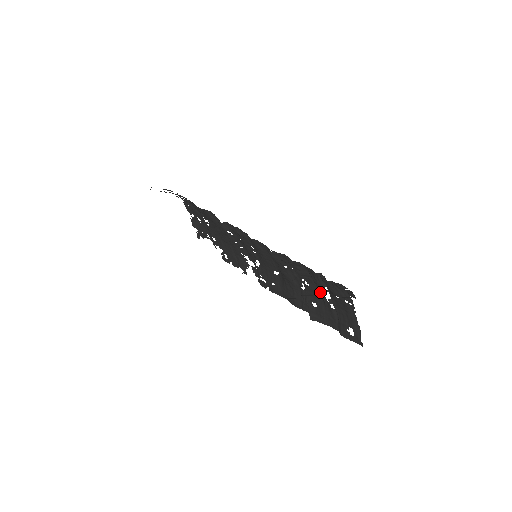
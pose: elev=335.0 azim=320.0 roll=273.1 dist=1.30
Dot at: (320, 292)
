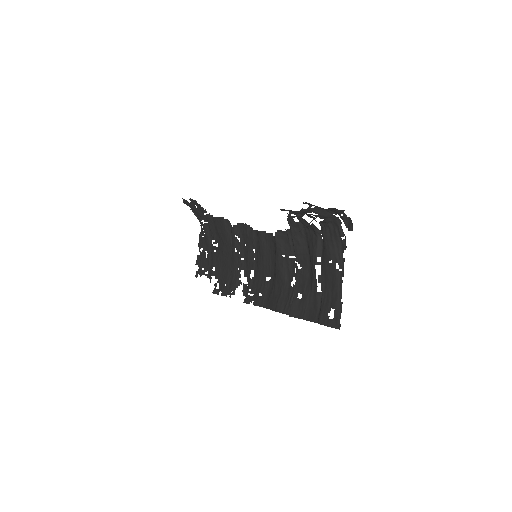
Dot at: (311, 273)
